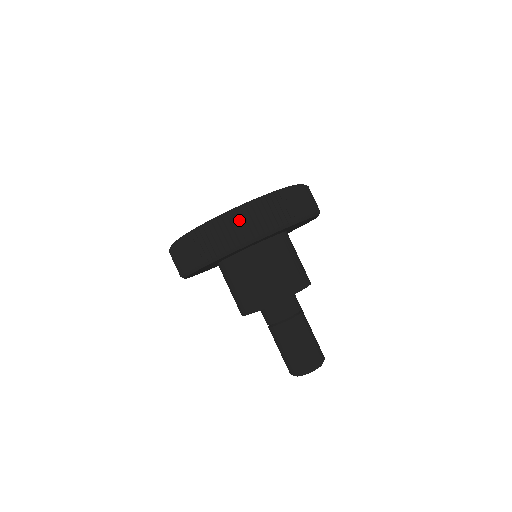
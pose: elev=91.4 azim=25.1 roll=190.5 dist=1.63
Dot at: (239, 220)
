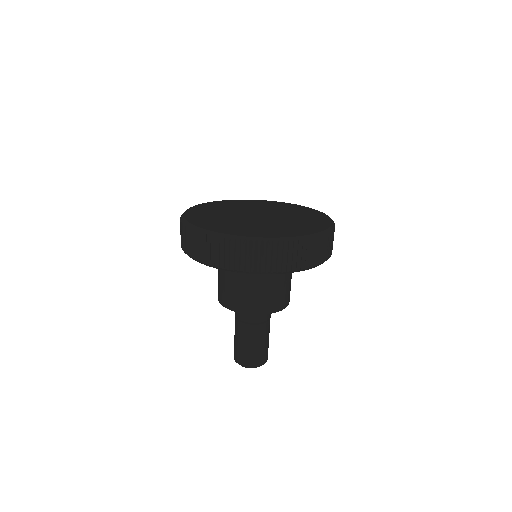
Dot at: (328, 241)
